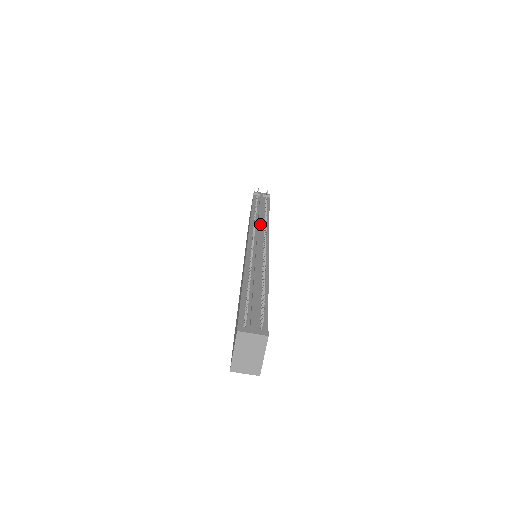
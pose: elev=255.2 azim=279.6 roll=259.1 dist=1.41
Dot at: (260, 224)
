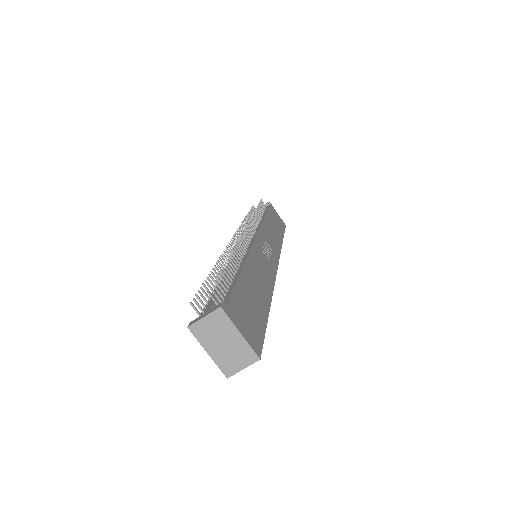
Dot at: occluded
